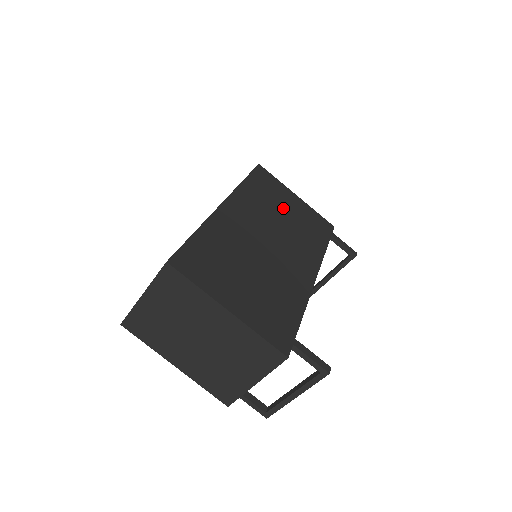
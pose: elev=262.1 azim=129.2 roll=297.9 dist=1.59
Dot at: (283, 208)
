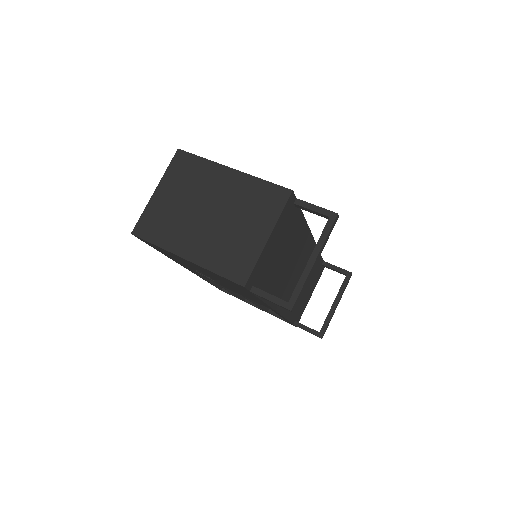
Dot at: occluded
